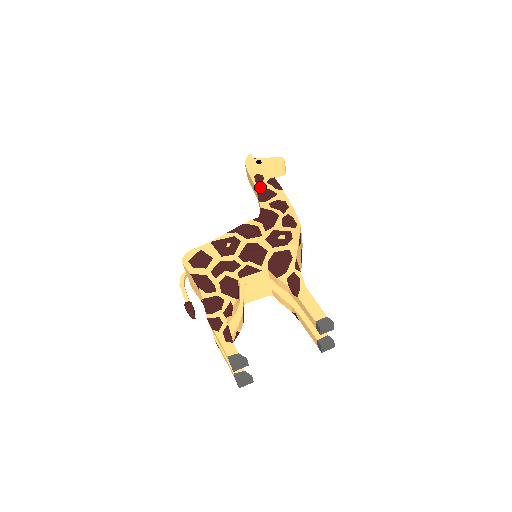
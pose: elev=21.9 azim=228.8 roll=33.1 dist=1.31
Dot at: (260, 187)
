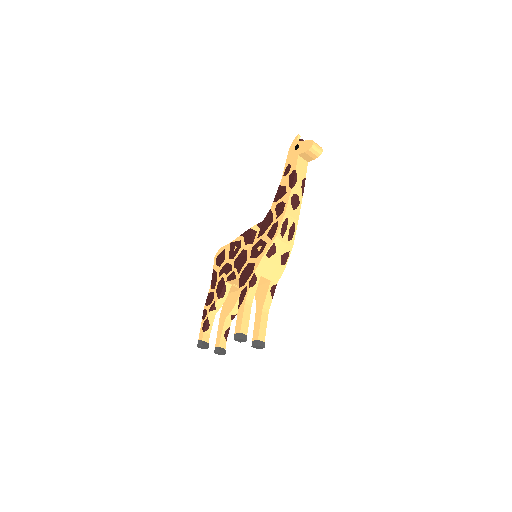
Dot at: (282, 182)
